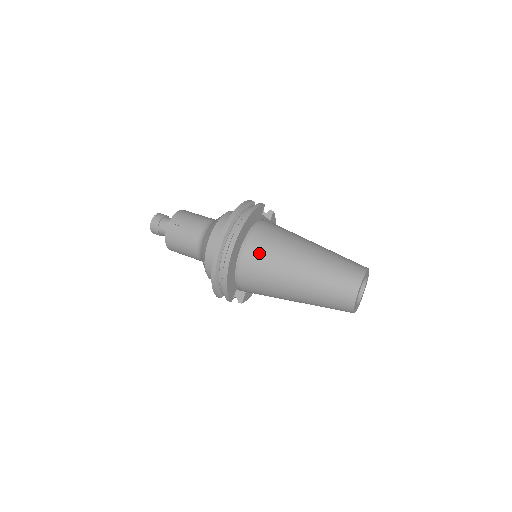
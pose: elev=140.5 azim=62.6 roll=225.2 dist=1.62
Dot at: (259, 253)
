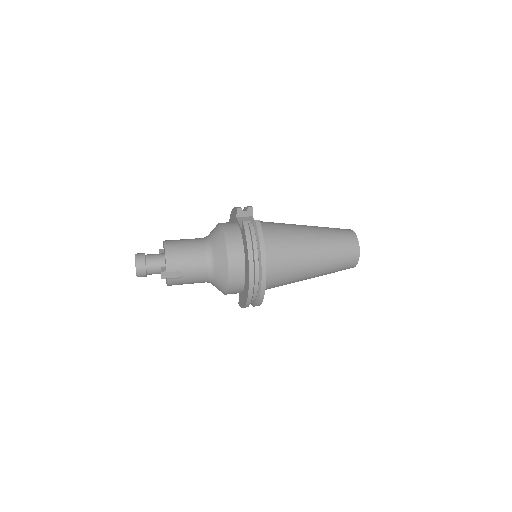
Dot at: (279, 272)
